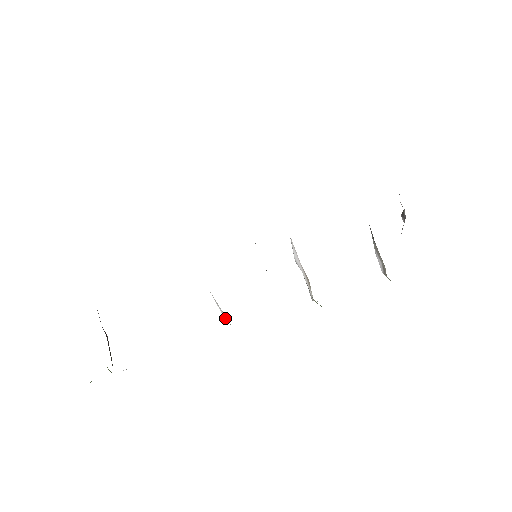
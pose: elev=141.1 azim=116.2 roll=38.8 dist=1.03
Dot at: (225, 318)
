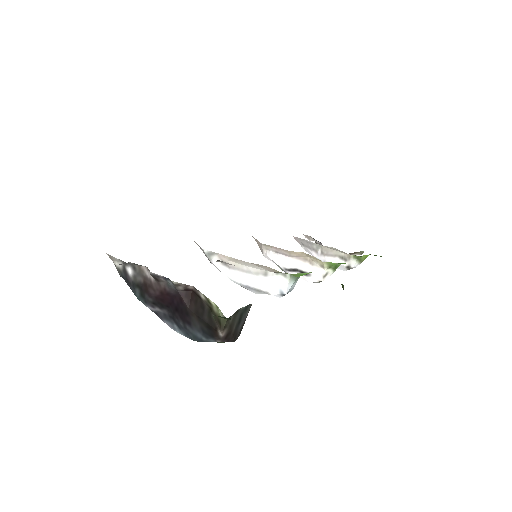
Dot at: (277, 287)
